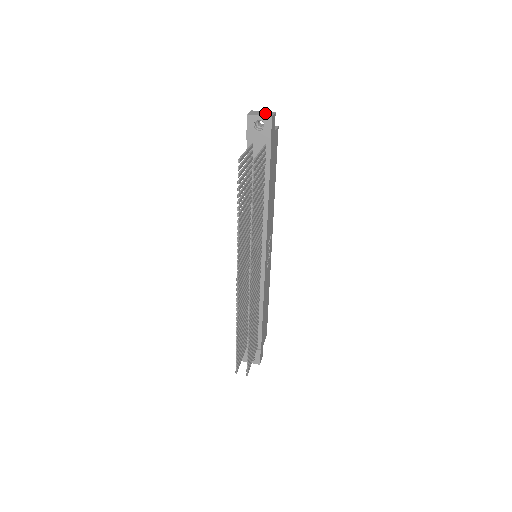
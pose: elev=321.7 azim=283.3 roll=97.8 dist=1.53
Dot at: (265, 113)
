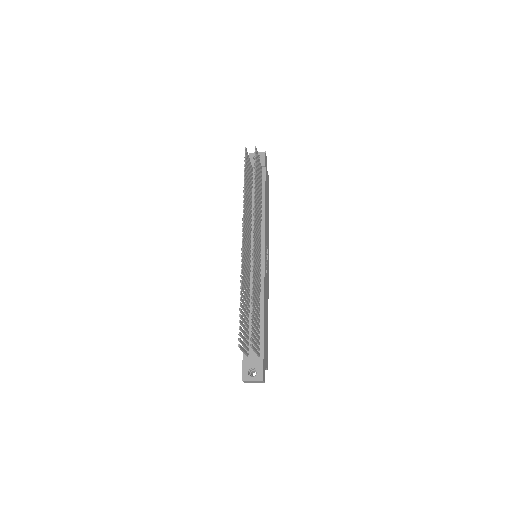
Dot at: occluded
